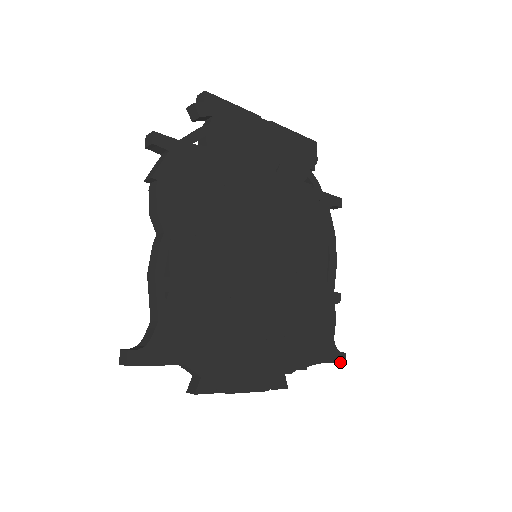
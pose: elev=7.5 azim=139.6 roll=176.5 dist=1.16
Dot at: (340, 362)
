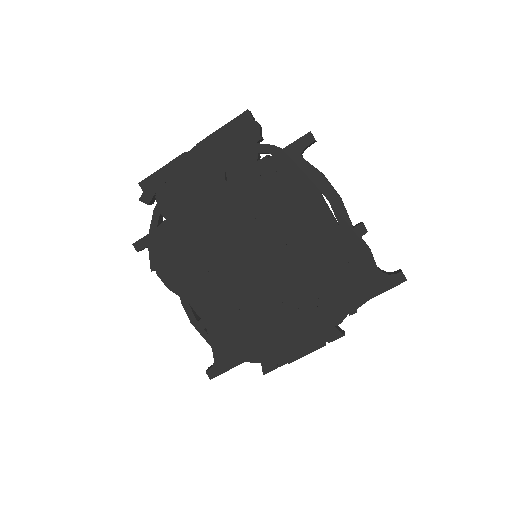
Dot at: (399, 283)
